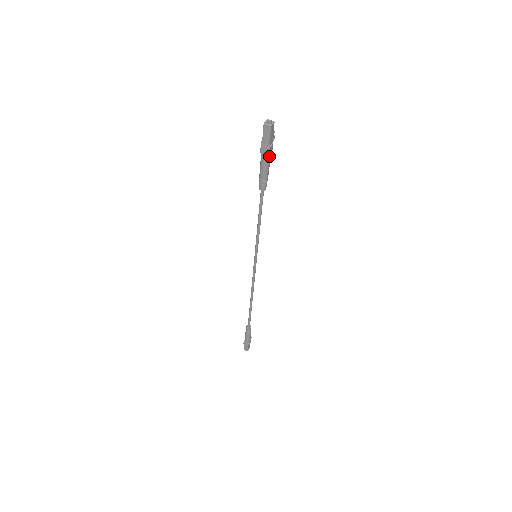
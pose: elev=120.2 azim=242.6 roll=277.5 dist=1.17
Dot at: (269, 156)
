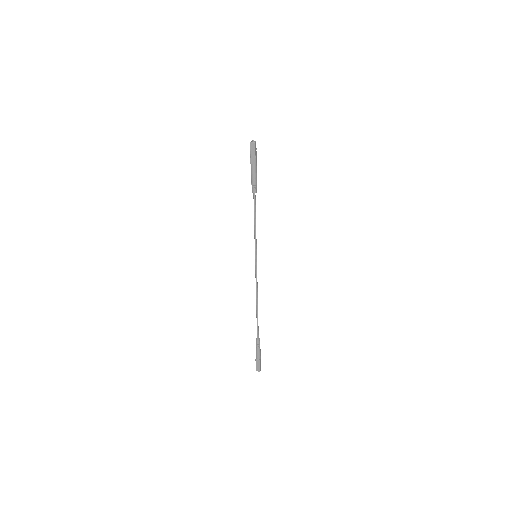
Dot at: (256, 165)
